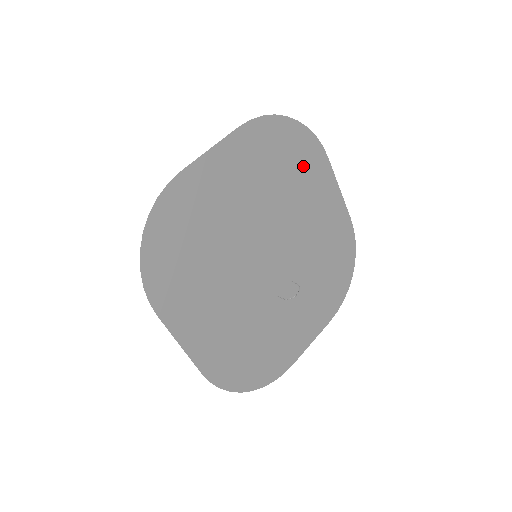
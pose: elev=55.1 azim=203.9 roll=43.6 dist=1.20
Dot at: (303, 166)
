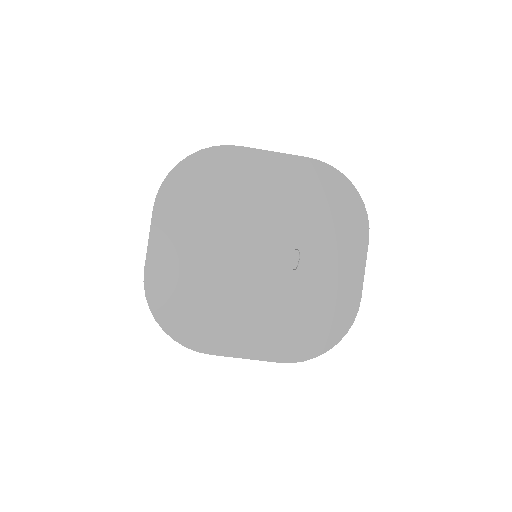
Dot at: (223, 175)
